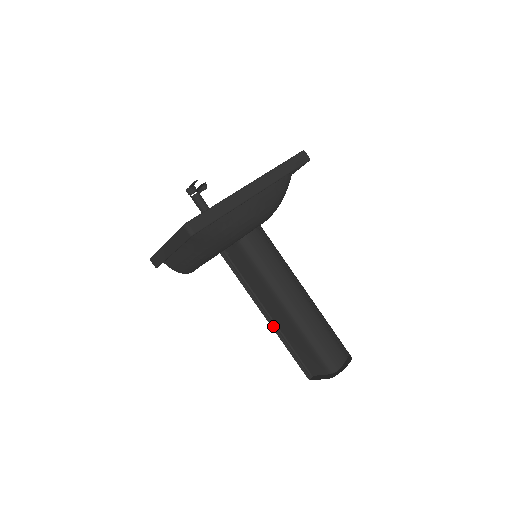
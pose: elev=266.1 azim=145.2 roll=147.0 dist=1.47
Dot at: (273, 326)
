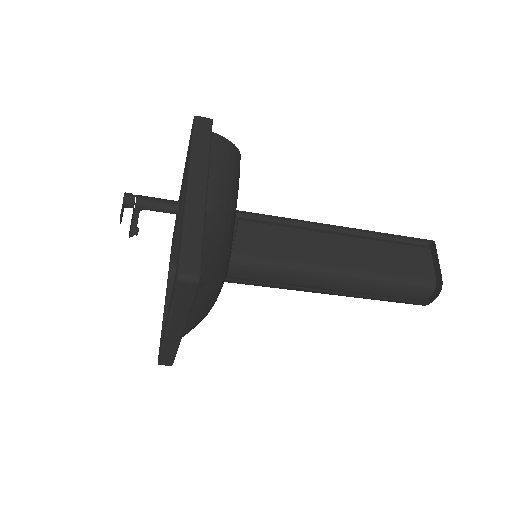
Dot at: occluded
